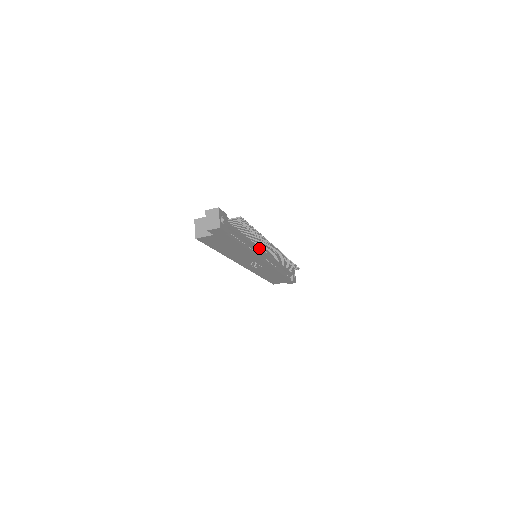
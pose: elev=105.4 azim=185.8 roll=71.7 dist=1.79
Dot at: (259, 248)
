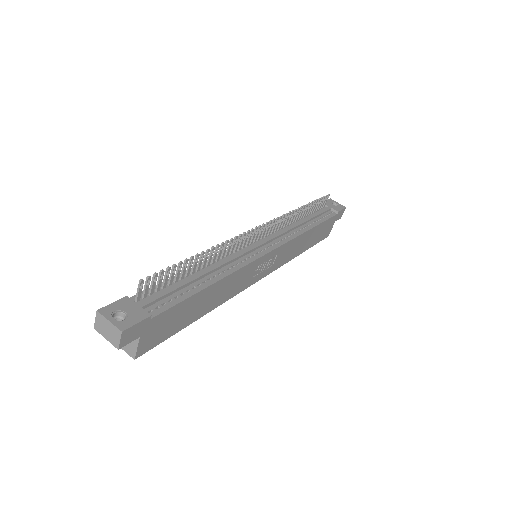
Dot at: (239, 253)
